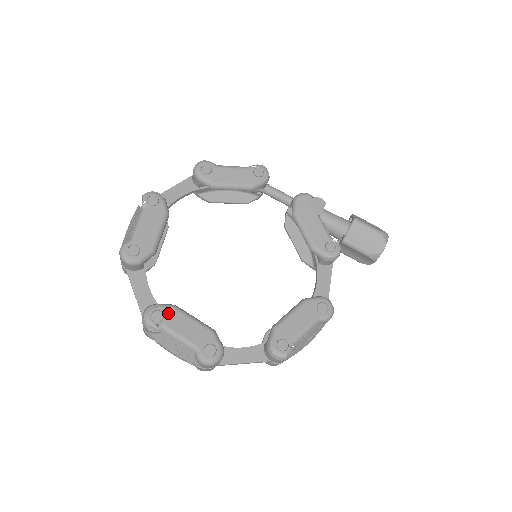
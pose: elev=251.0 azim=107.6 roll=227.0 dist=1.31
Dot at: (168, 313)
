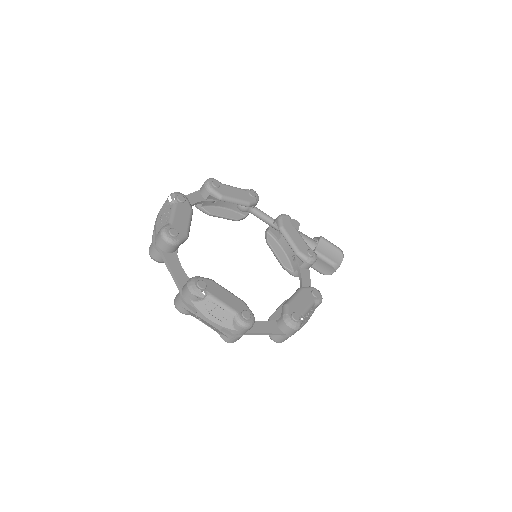
Dot at: (209, 284)
